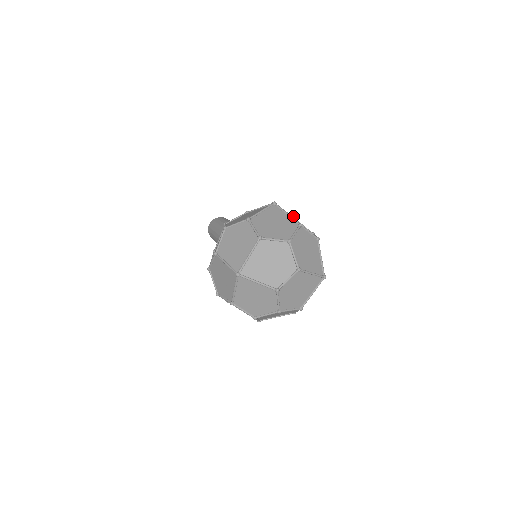
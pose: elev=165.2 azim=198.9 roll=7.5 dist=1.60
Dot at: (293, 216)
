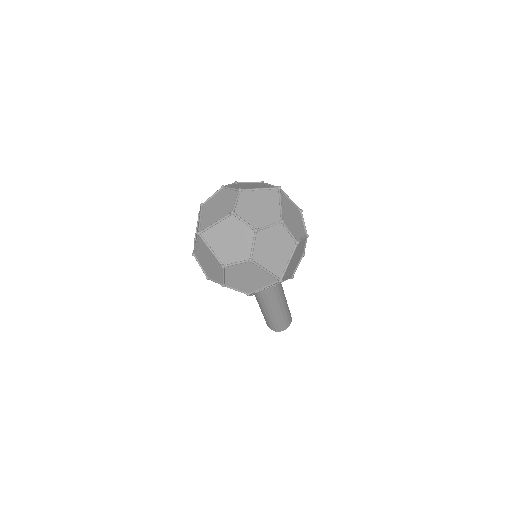
Dot at: occluded
